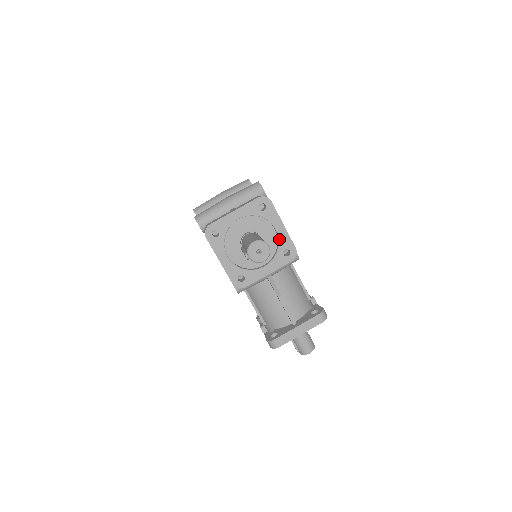
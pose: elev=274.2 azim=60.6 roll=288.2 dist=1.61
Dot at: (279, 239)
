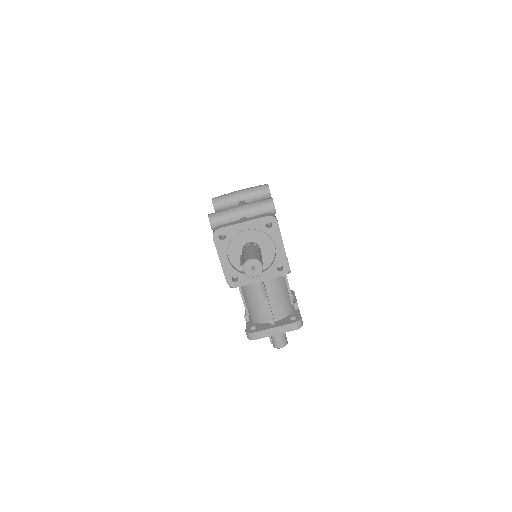
Dot at: (276, 255)
